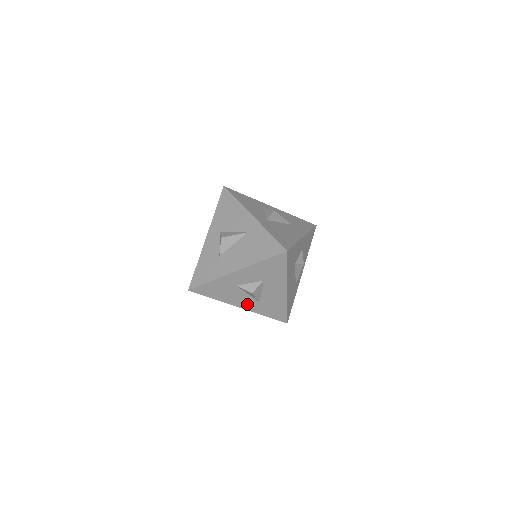
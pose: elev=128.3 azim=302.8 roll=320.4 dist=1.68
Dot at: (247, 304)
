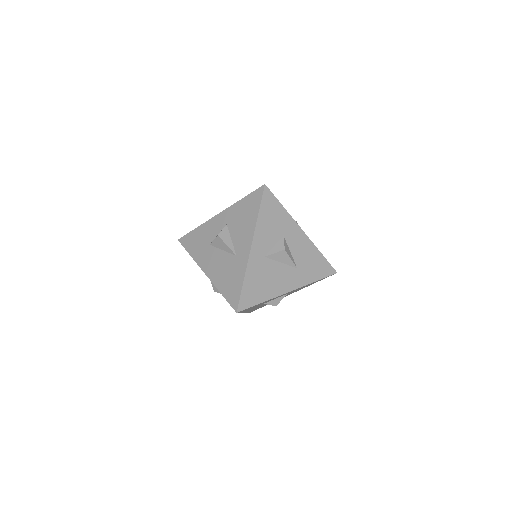
Dot at: occluded
